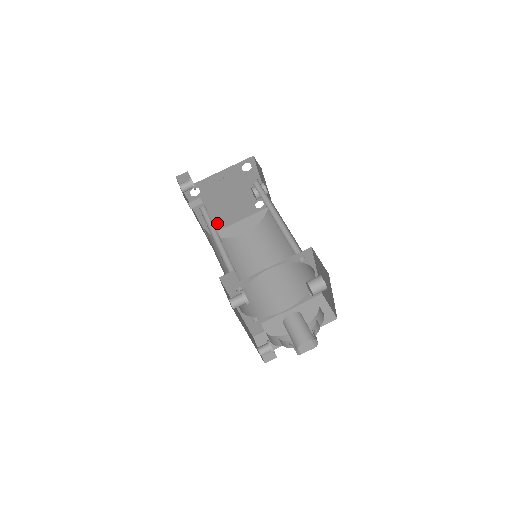
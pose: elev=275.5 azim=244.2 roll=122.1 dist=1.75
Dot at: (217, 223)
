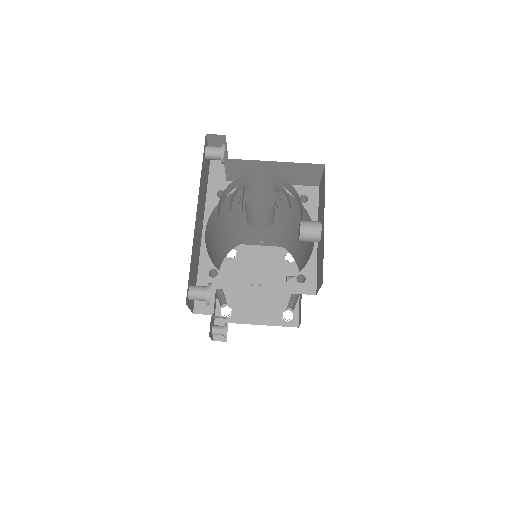
Dot at: (233, 311)
